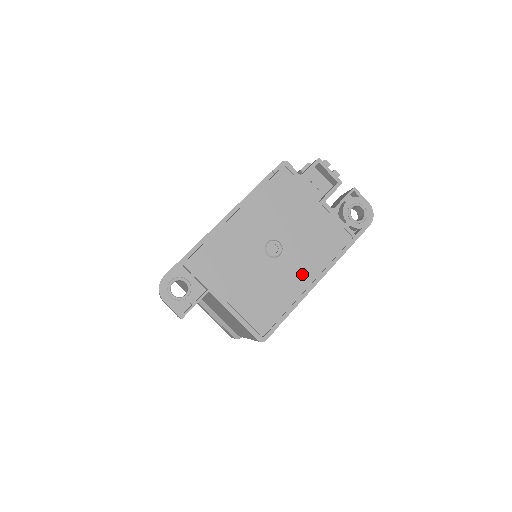
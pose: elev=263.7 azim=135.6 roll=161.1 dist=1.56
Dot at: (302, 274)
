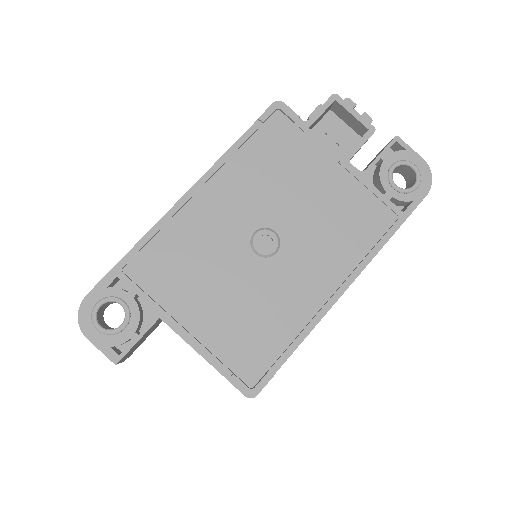
Dot at: (315, 281)
